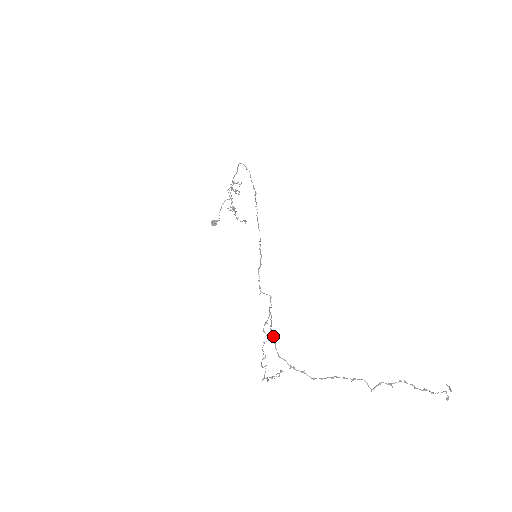
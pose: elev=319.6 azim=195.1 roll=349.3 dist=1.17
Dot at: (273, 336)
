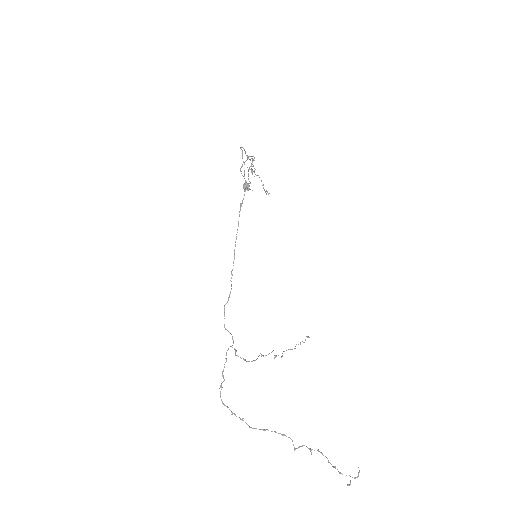
Dot at: (223, 381)
